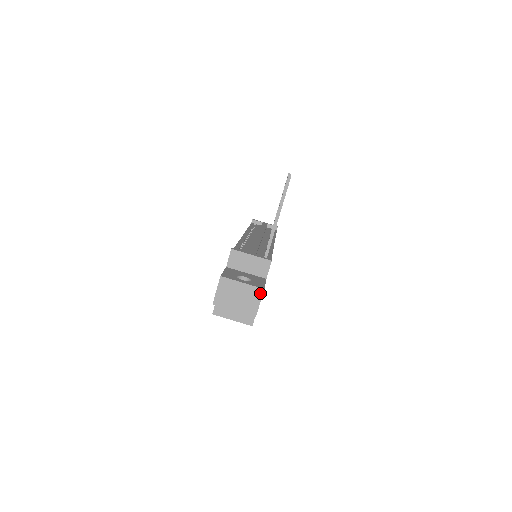
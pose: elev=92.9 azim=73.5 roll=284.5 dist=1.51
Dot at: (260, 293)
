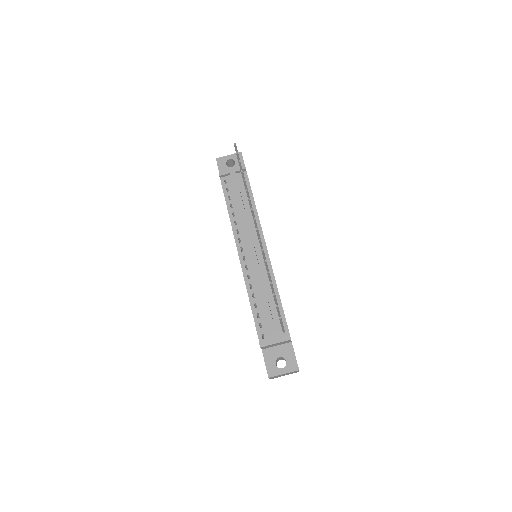
Dot at: occluded
